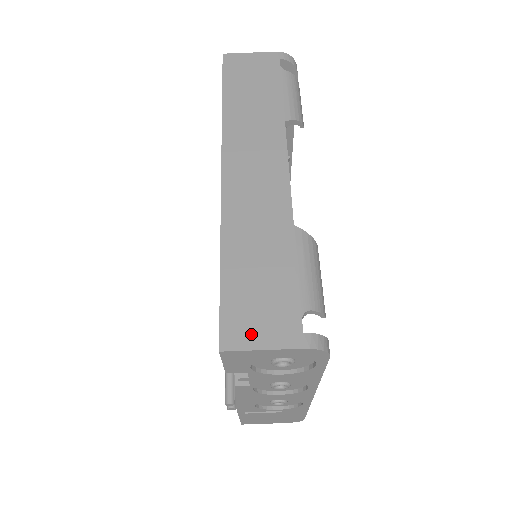
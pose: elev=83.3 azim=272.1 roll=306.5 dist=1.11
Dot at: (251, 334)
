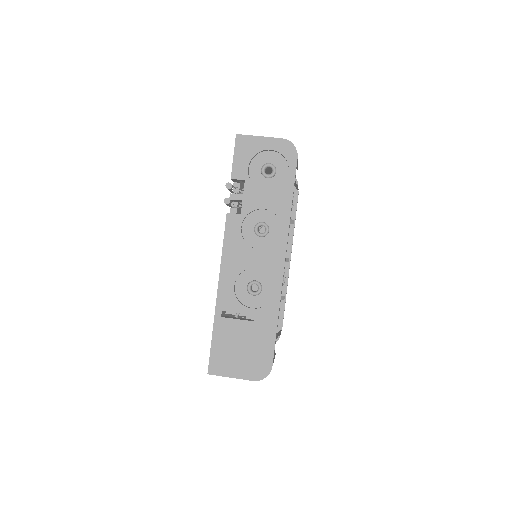
Dot at: occluded
